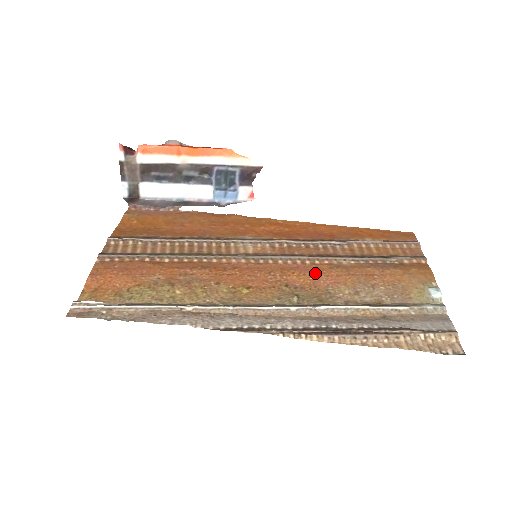
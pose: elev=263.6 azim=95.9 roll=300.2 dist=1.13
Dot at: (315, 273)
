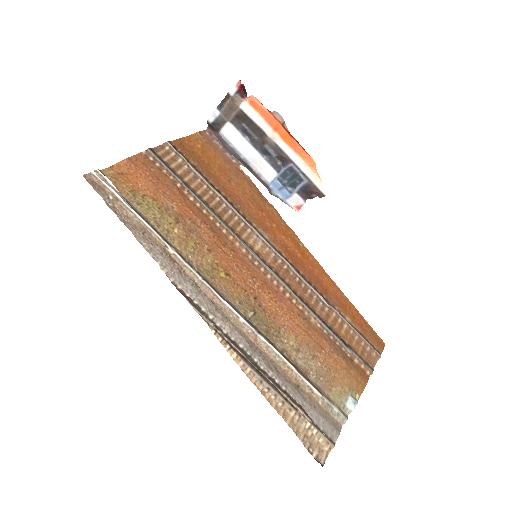
Dot at: (284, 308)
